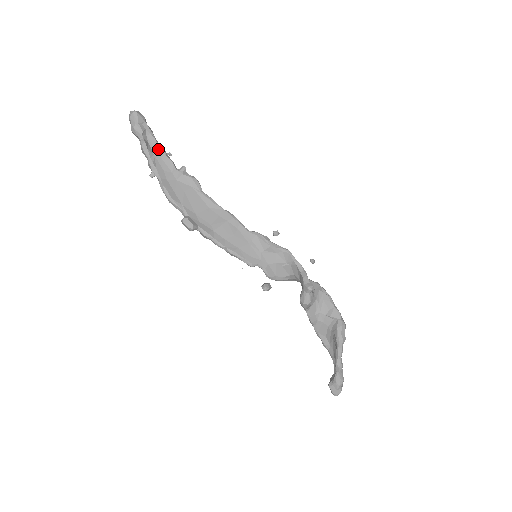
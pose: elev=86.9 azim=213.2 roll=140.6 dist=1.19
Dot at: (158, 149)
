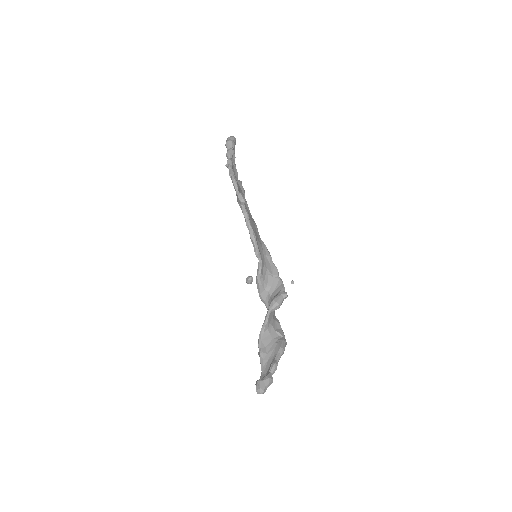
Dot at: (234, 161)
